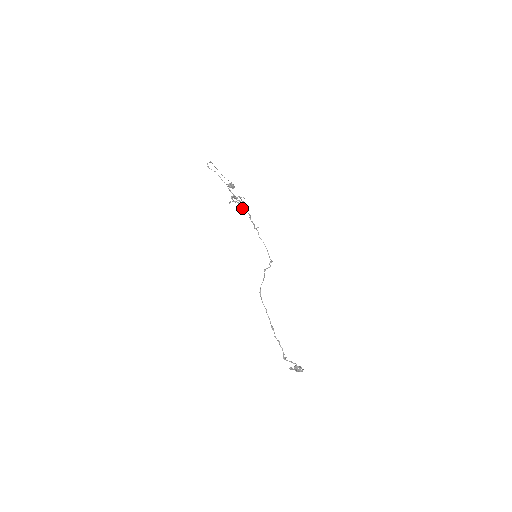
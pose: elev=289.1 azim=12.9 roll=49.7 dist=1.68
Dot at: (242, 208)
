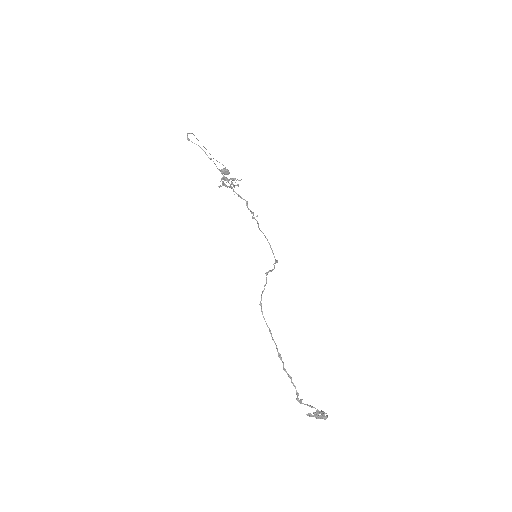
Dot at: occluded
